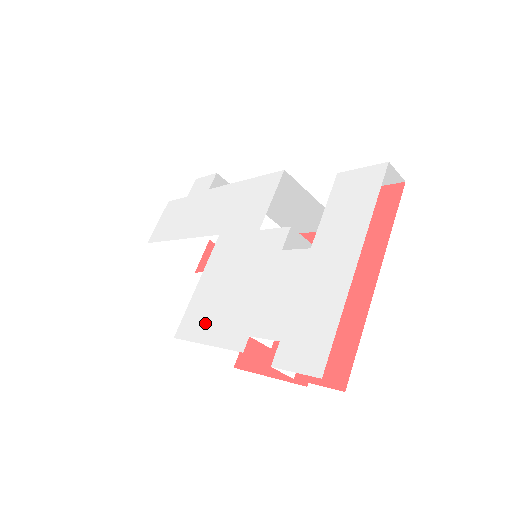
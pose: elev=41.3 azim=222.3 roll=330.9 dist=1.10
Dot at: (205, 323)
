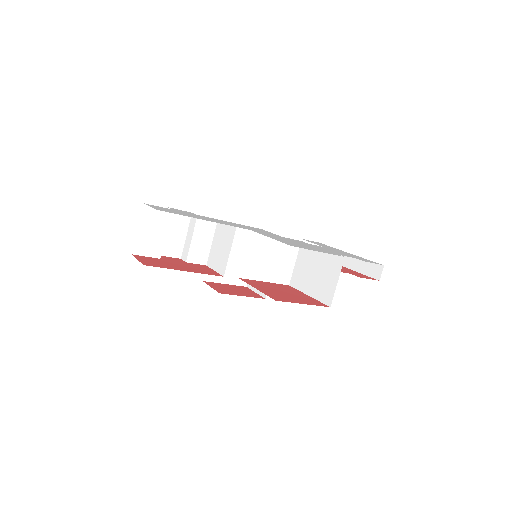
Dot at: (305, 247)
